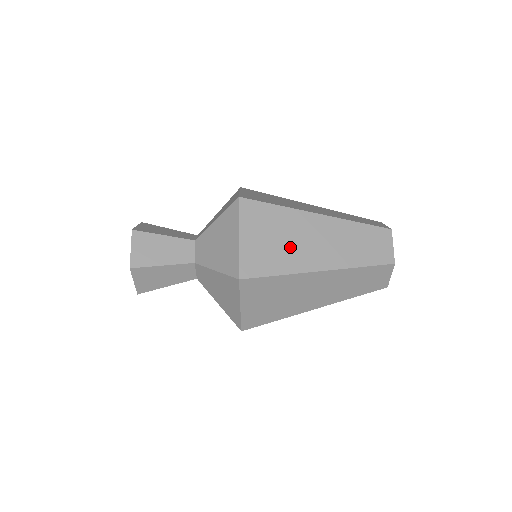
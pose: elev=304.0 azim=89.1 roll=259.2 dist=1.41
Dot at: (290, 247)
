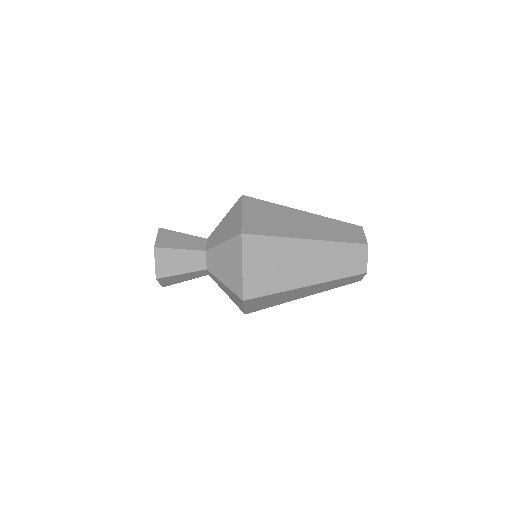
Dot at: (282, 300)
